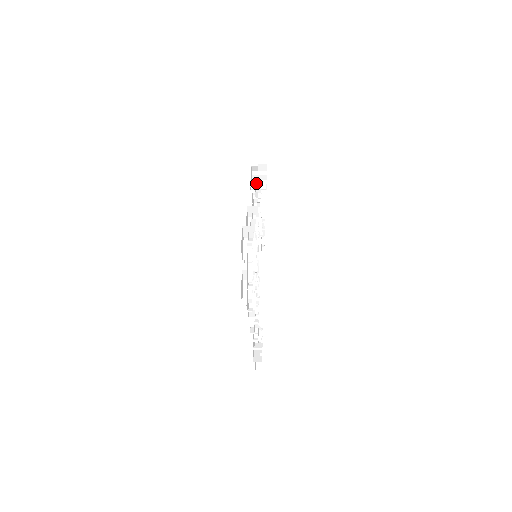
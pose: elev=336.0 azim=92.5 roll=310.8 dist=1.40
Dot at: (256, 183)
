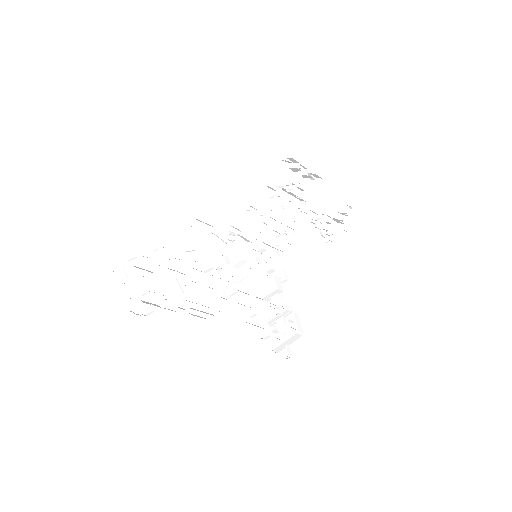
Dot at: (294, 176)
